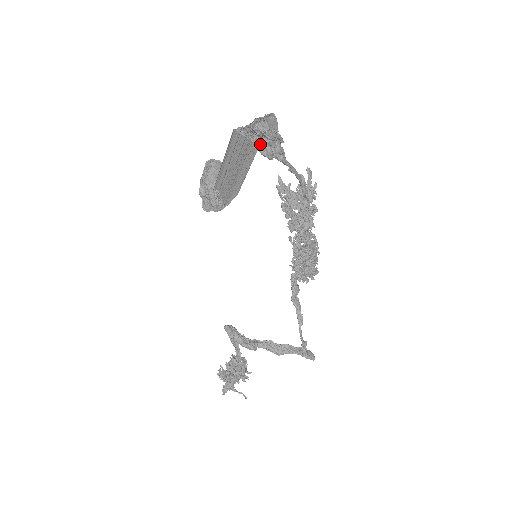
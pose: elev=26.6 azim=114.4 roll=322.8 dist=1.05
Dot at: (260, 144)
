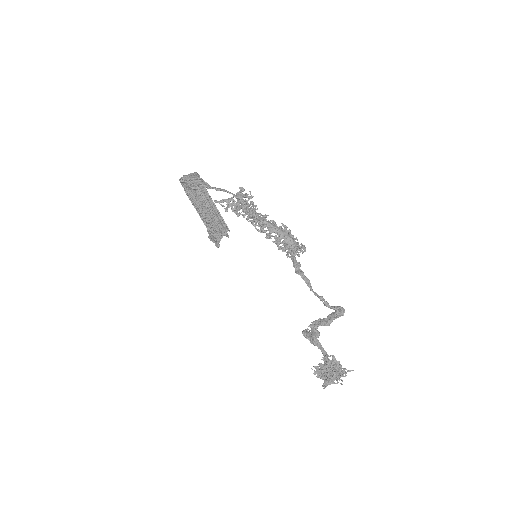
Dot at: (188, 186)
